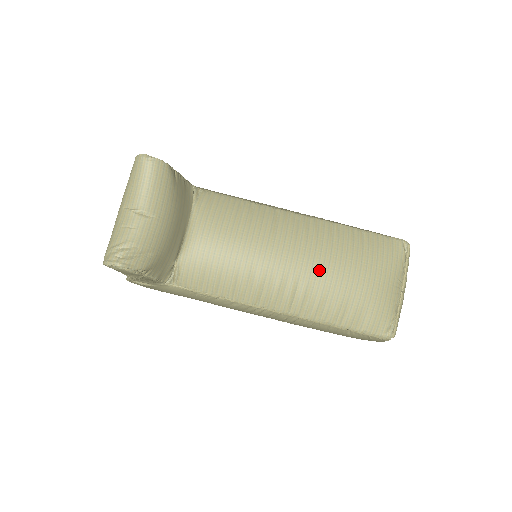
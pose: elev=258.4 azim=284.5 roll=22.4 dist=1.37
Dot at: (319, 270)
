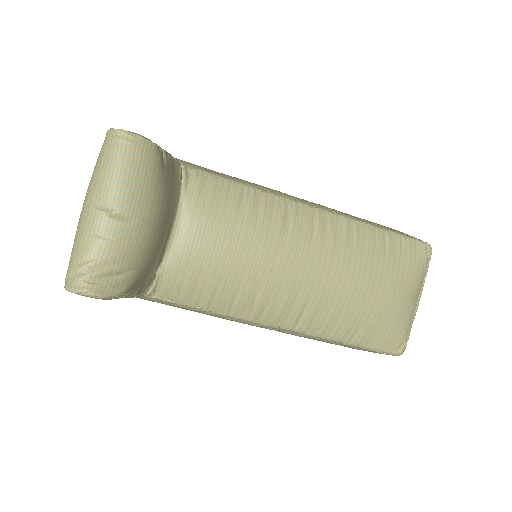
Dot at: (335, 282)
